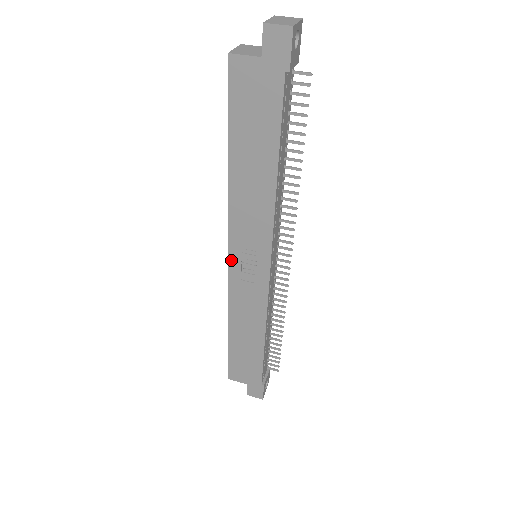
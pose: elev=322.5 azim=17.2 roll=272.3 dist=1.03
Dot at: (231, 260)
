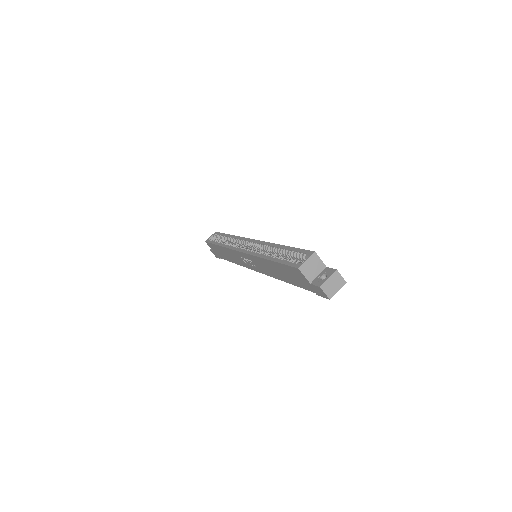
Dot at: (241, 253)
